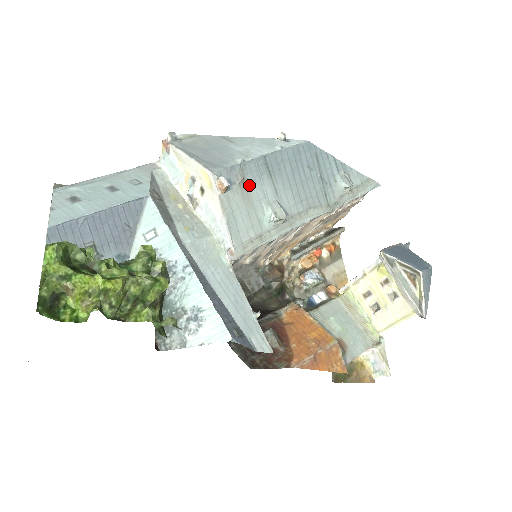
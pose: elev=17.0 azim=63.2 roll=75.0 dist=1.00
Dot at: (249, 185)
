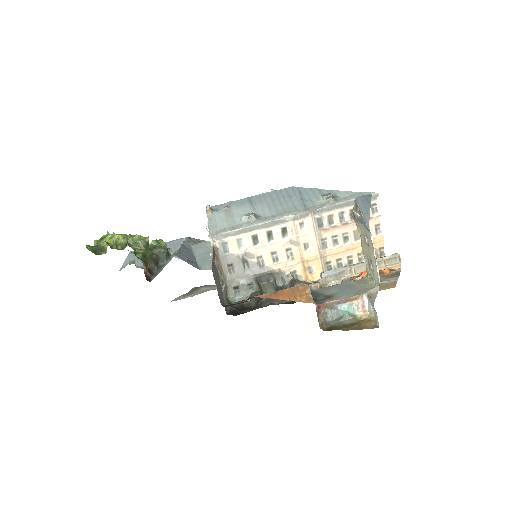
Dot at: (232, 209)
